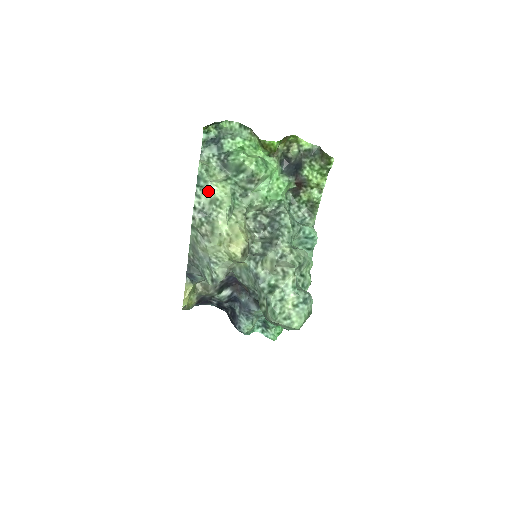
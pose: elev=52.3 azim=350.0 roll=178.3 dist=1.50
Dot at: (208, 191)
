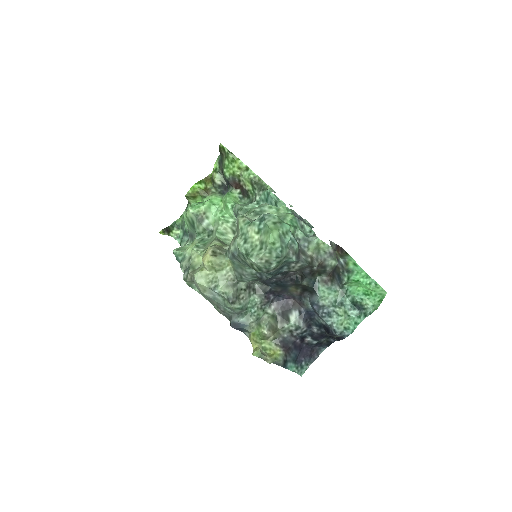
Dot at: (186, 257)
